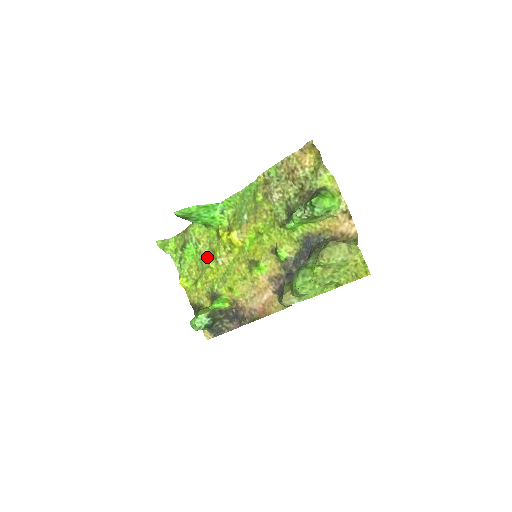
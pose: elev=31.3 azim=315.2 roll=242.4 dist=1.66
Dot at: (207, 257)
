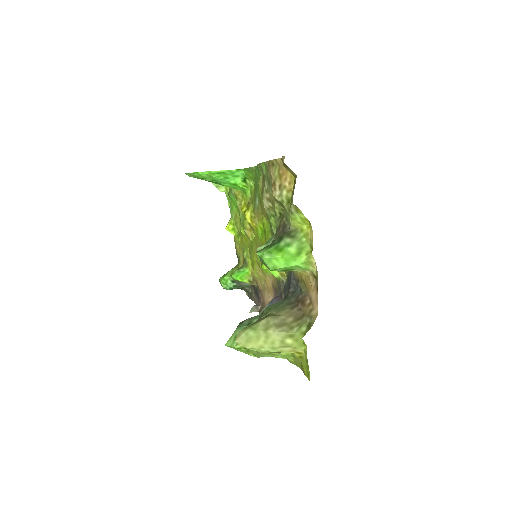
Dot at: (242, 218)
